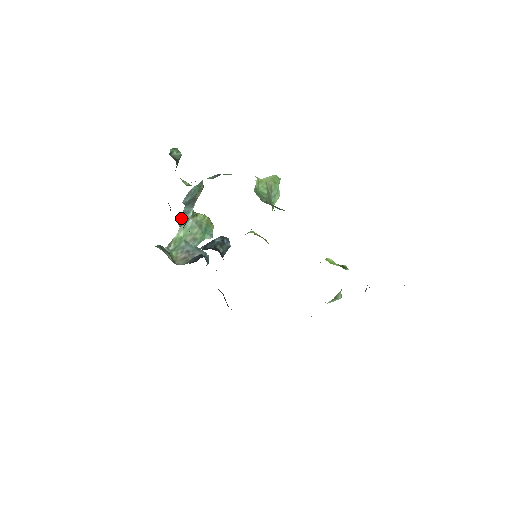
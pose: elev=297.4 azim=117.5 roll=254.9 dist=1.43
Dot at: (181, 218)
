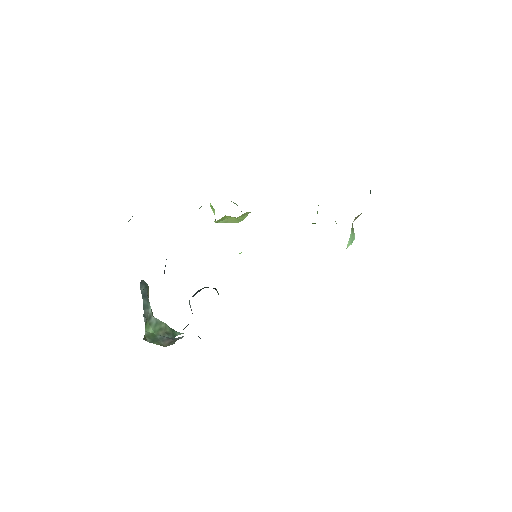
Dot at: occluded
